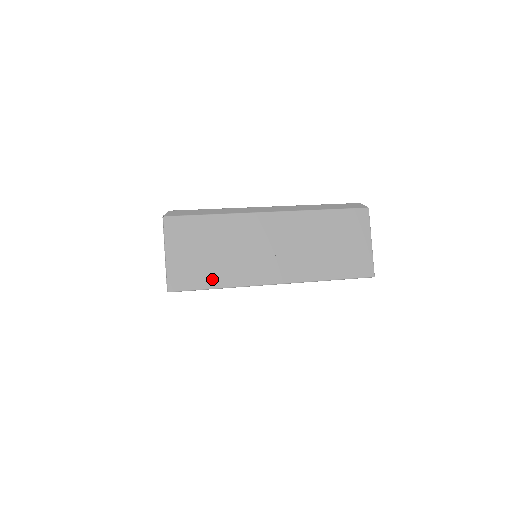
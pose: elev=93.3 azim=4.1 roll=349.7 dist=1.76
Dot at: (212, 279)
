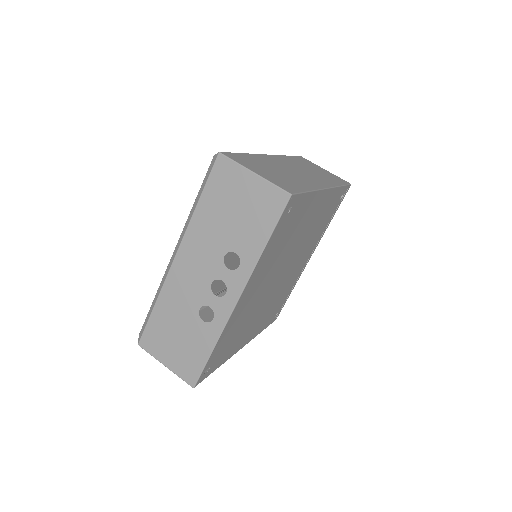
Dot at: (202, 349)
